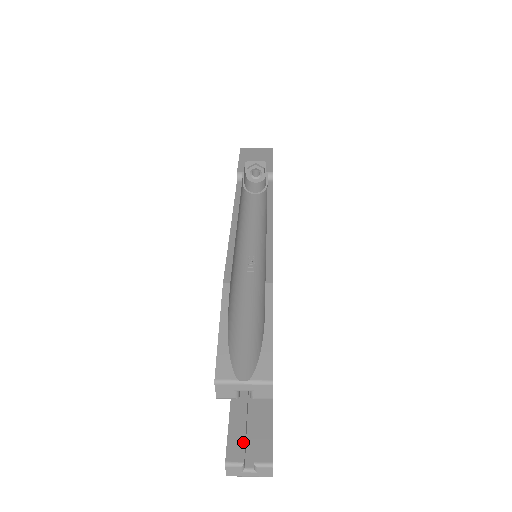
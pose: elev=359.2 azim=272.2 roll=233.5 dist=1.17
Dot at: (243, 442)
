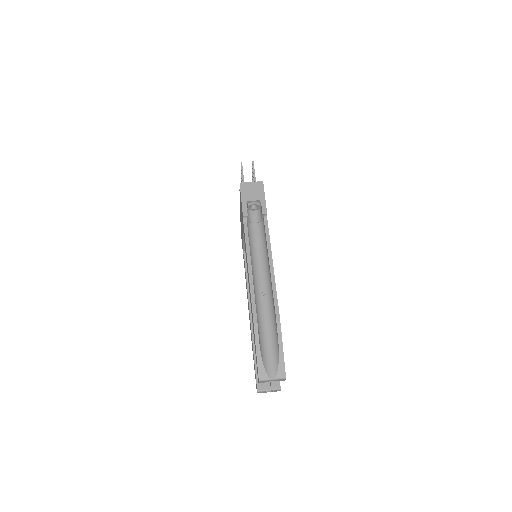
Dot at: occluded
